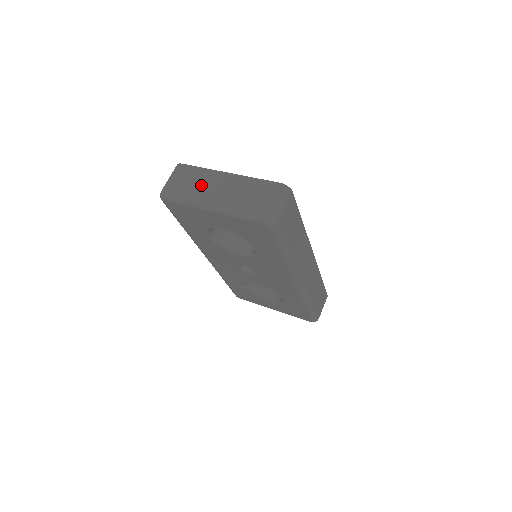
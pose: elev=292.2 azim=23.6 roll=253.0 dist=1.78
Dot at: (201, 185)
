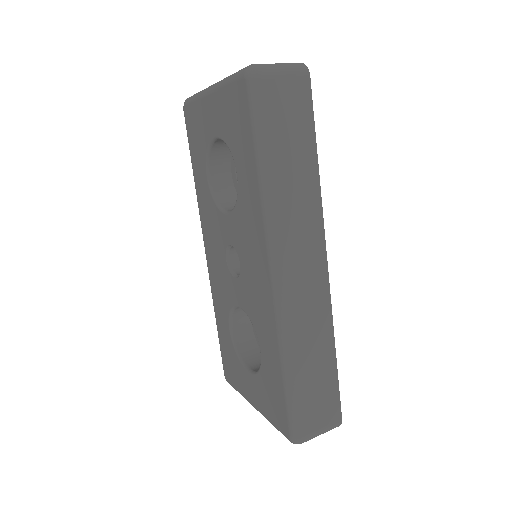
Dot at: occluded
